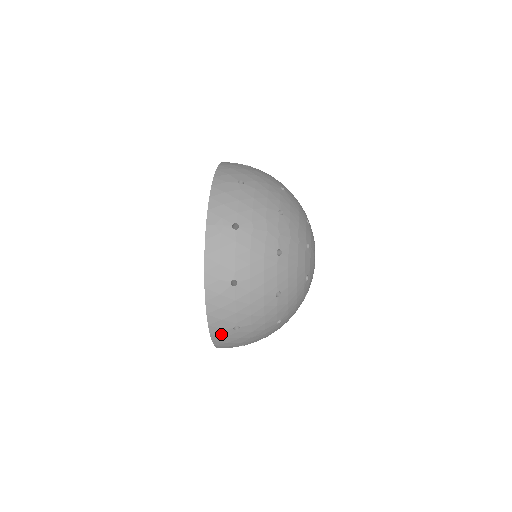
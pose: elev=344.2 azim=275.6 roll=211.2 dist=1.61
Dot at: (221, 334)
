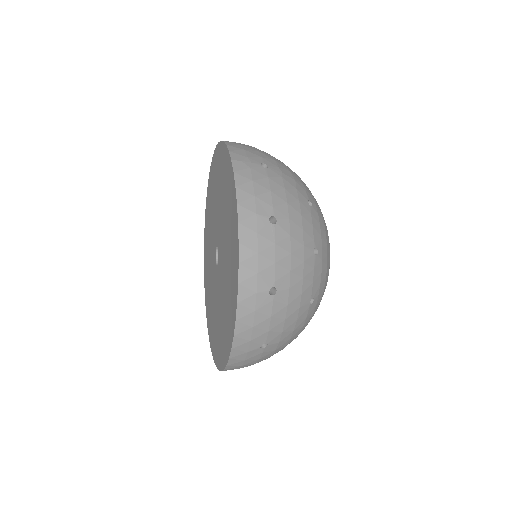
Dot at: (252, 303)
